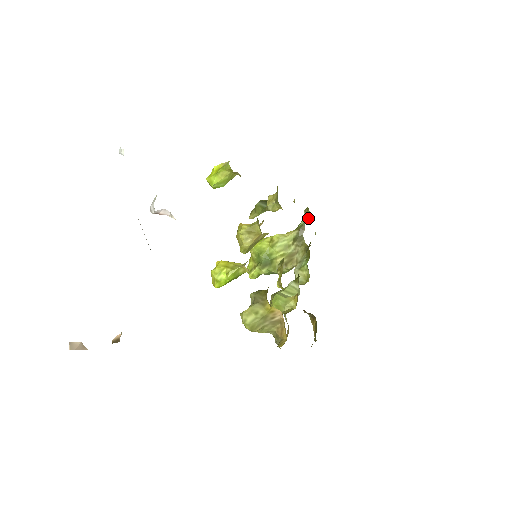
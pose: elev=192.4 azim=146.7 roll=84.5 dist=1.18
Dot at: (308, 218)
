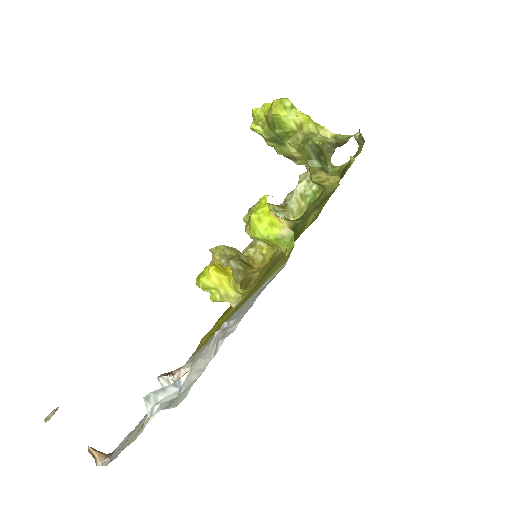
Dot at: (357, 141)
